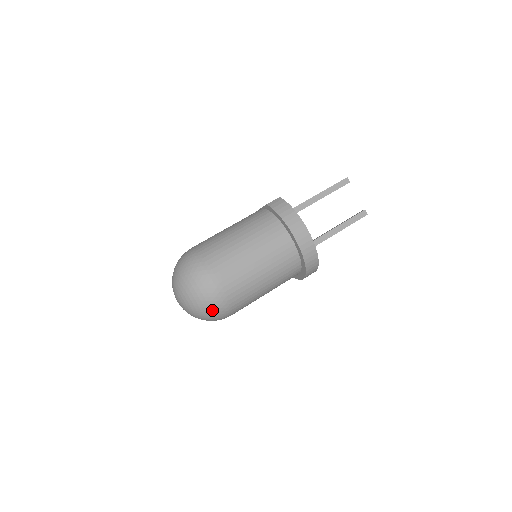
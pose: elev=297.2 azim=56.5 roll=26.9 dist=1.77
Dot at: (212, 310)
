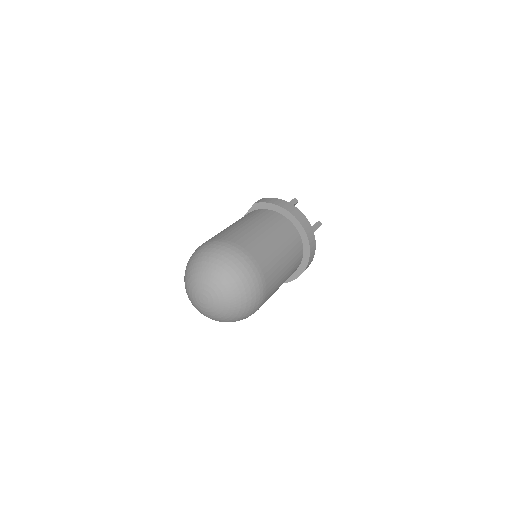
Dot at: (251, 288)
